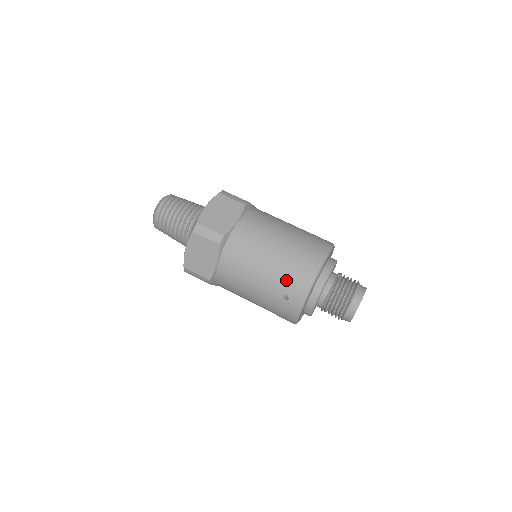
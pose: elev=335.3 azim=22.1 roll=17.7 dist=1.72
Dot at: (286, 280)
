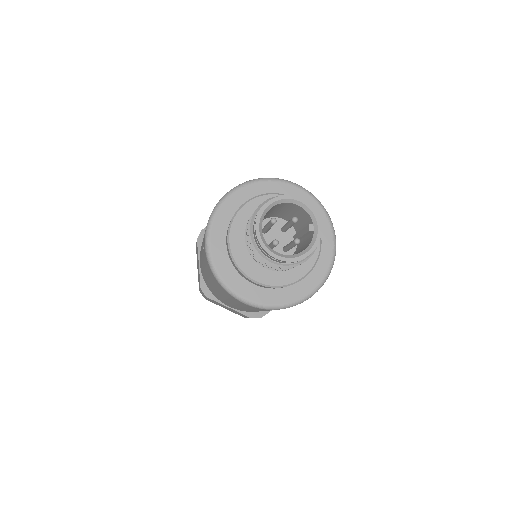
Dot at: occluded
